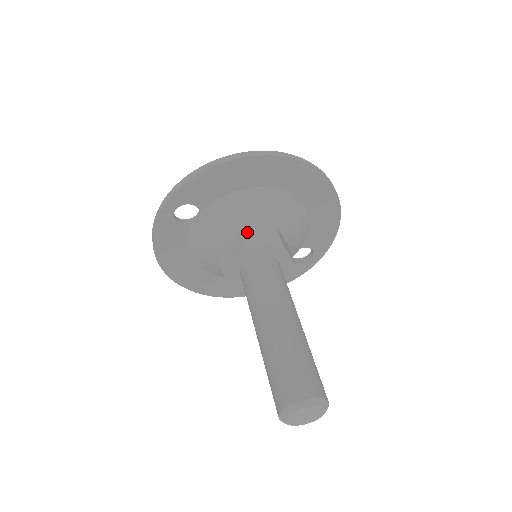
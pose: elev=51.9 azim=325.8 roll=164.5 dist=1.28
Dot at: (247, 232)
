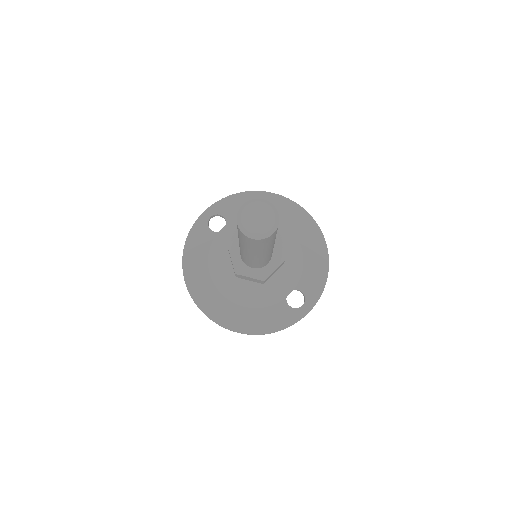
Dot at: occluded
